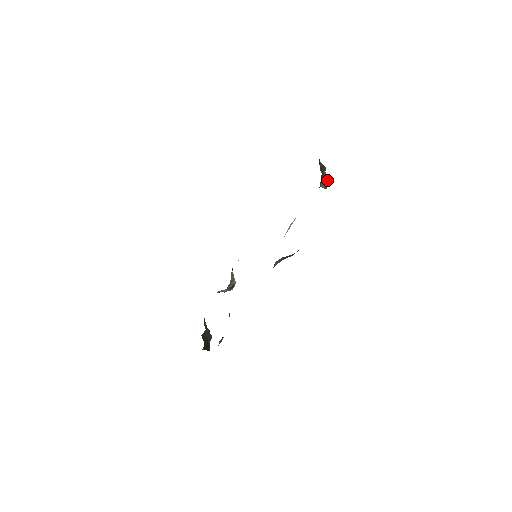
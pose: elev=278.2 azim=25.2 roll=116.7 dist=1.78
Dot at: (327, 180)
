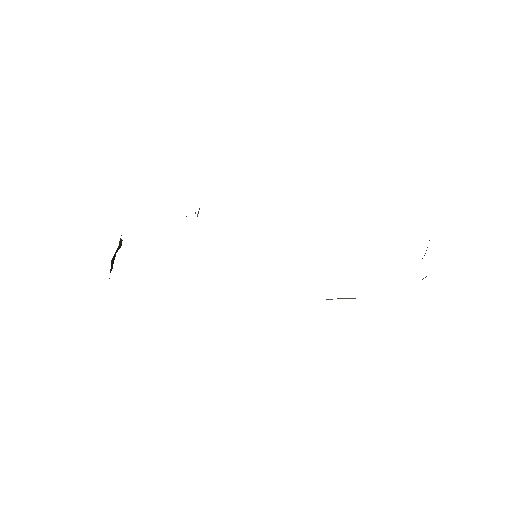
Dot at: occluded
